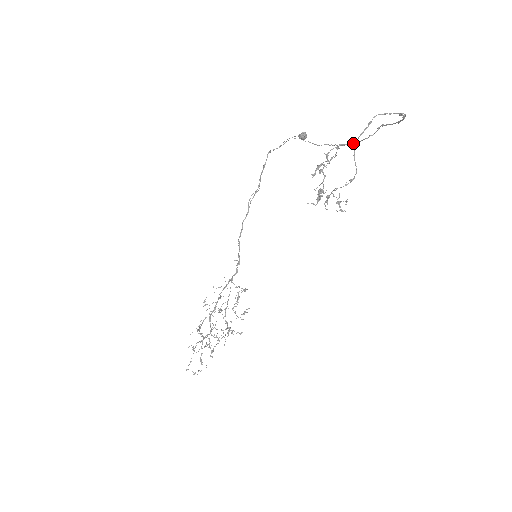
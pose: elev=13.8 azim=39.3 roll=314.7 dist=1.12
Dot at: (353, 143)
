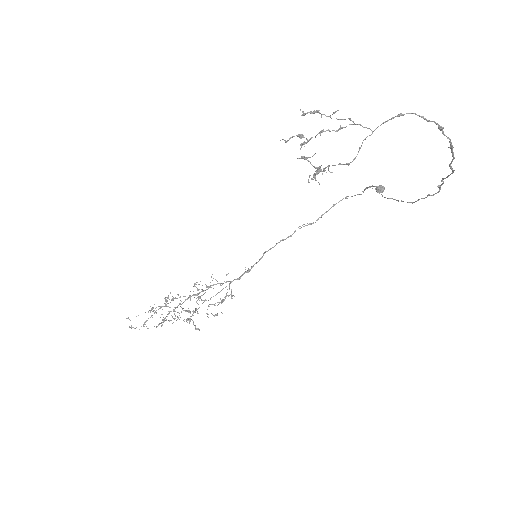
Dot at: occluded
